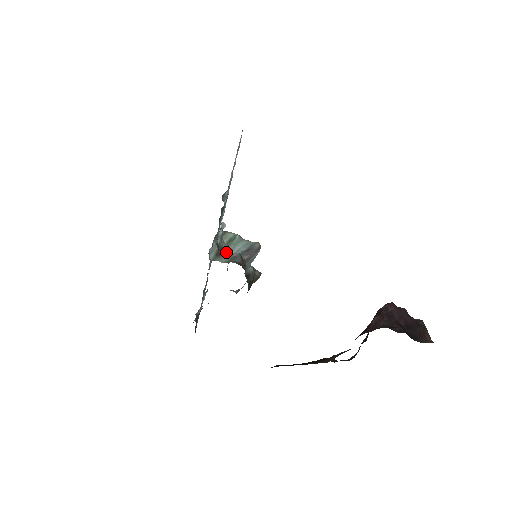
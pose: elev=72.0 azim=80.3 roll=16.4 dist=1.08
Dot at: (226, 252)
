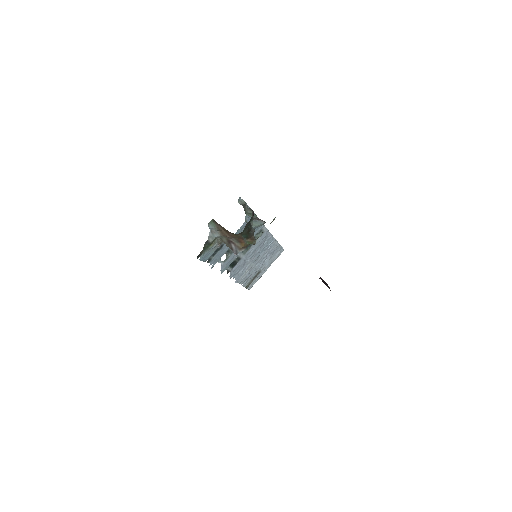
Dot at: (246, 214)
